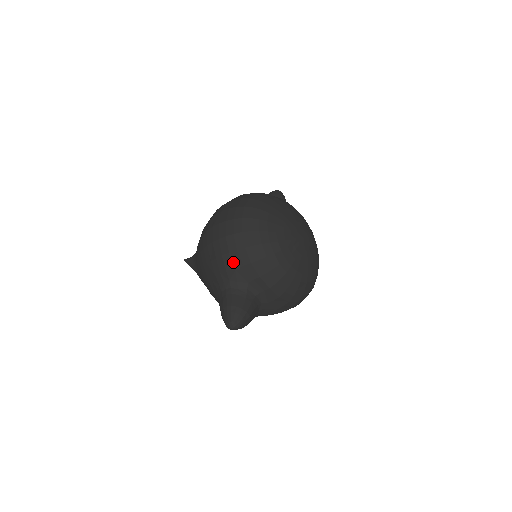
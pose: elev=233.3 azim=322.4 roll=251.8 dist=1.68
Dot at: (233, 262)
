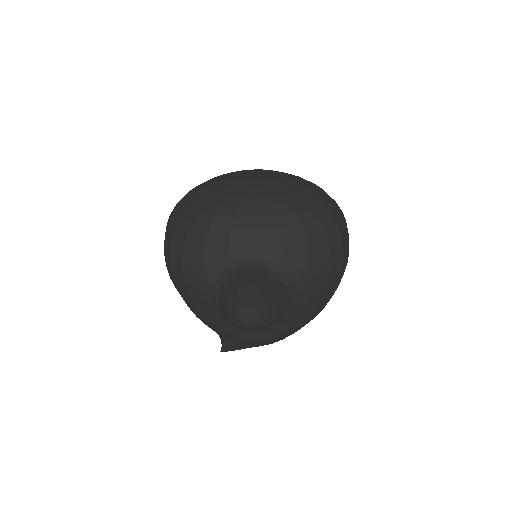
Dot at: (193, 262)
